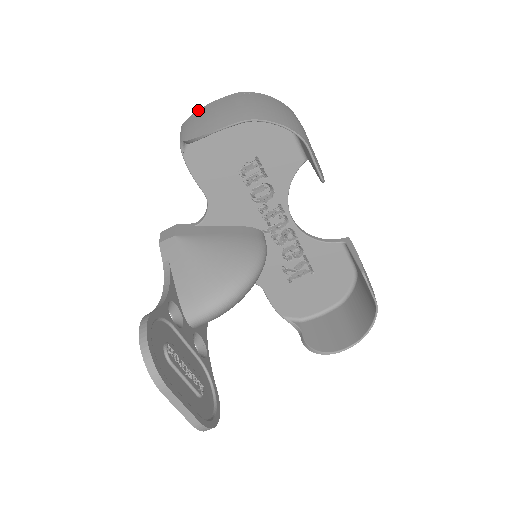
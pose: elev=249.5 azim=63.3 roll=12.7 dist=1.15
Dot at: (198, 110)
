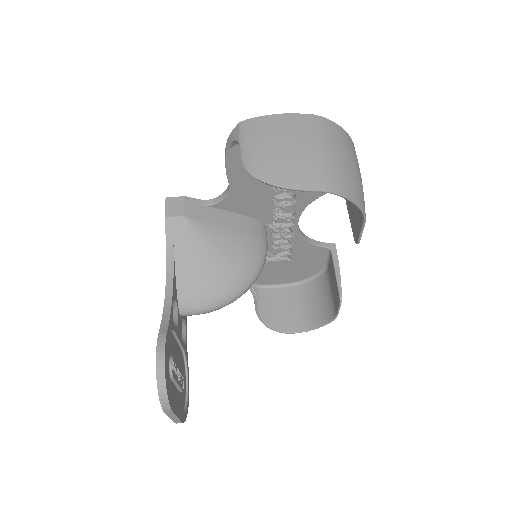
Dot at: (265, 116)
